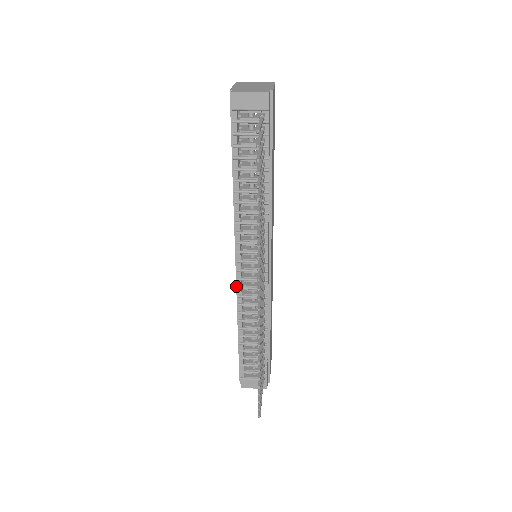
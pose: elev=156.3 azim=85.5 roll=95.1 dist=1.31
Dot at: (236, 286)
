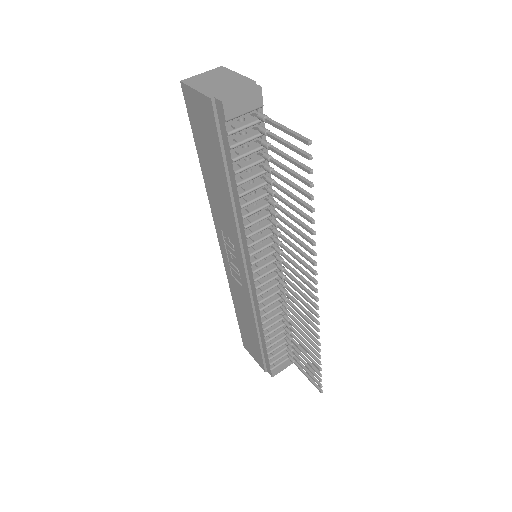
Dot at: (250, 295)
